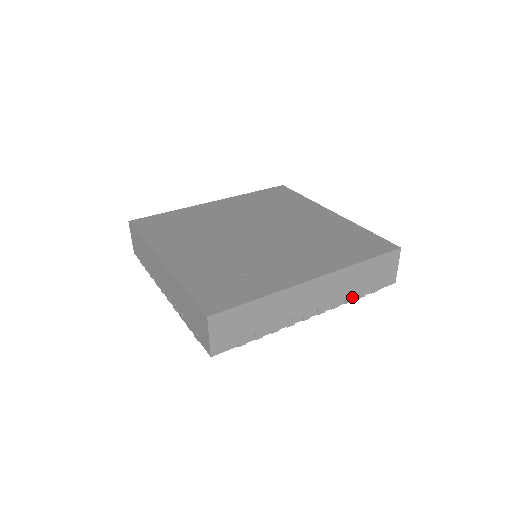
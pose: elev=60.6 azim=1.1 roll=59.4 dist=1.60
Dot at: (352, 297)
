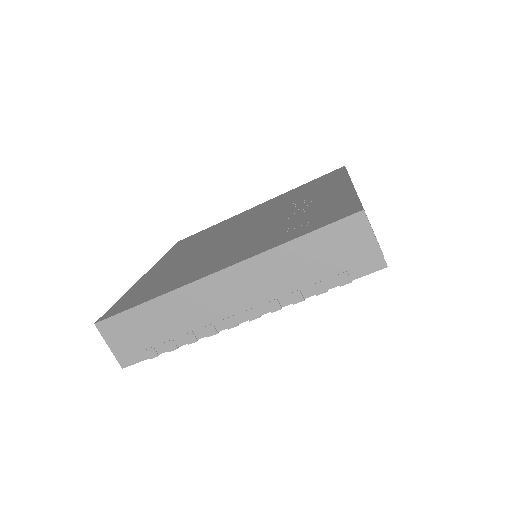
Dot at: occluded
